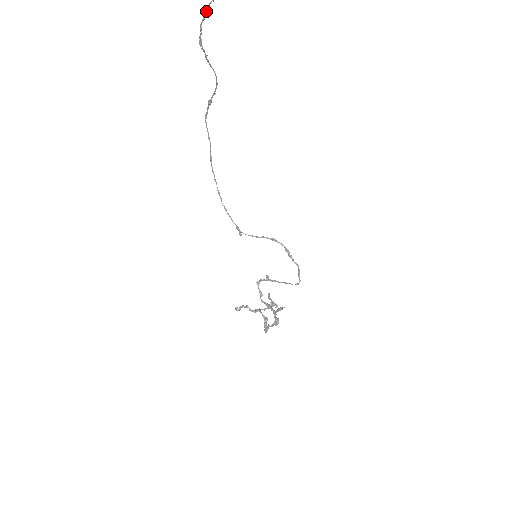
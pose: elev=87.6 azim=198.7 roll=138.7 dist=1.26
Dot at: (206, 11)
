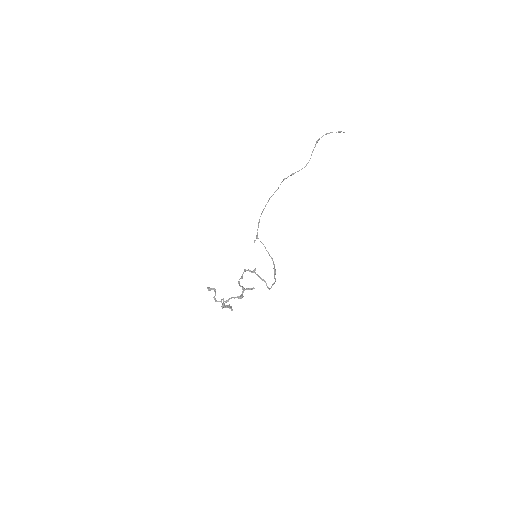
Dot at: occluded
